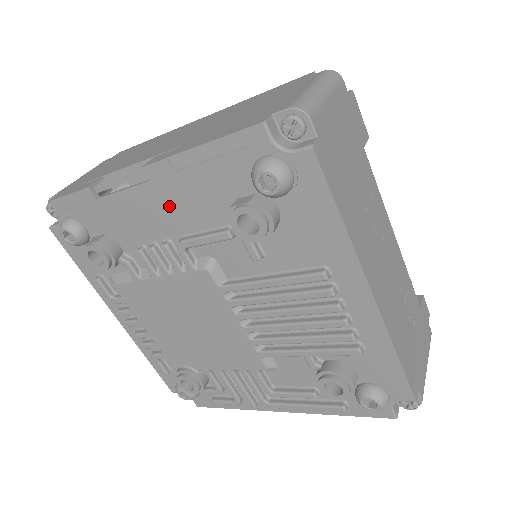
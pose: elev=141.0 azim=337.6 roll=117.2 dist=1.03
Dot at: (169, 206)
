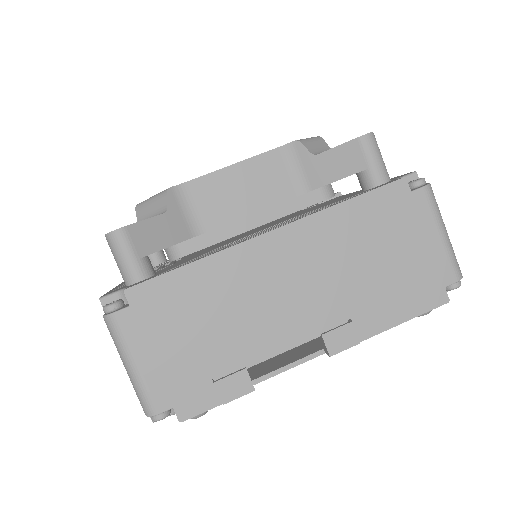
Dot at: occluded
